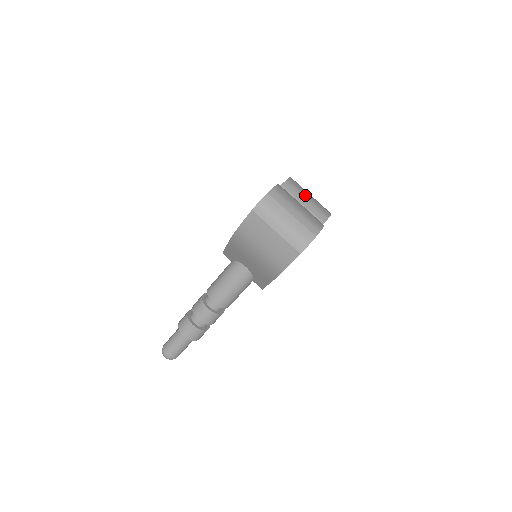
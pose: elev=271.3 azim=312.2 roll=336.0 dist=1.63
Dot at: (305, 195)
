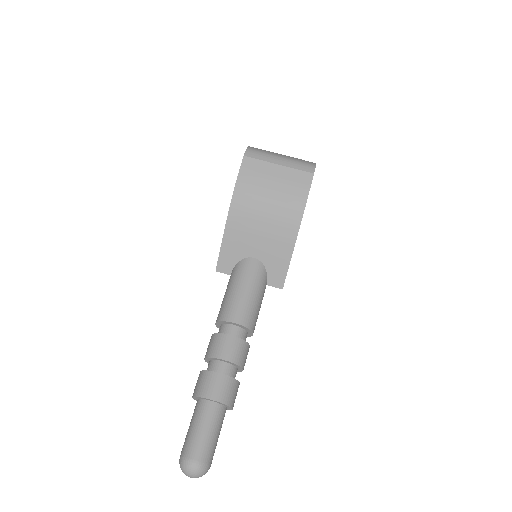
Dot at: occluded
